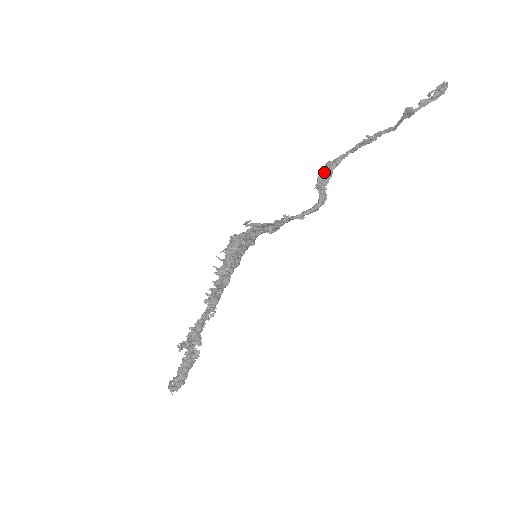
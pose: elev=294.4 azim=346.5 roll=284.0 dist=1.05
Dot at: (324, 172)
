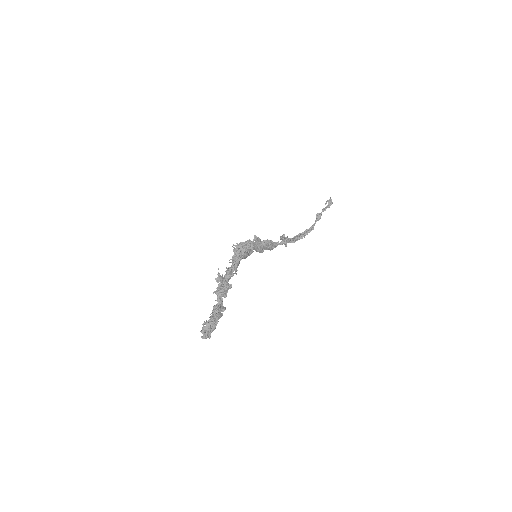
Dot at: occluded
